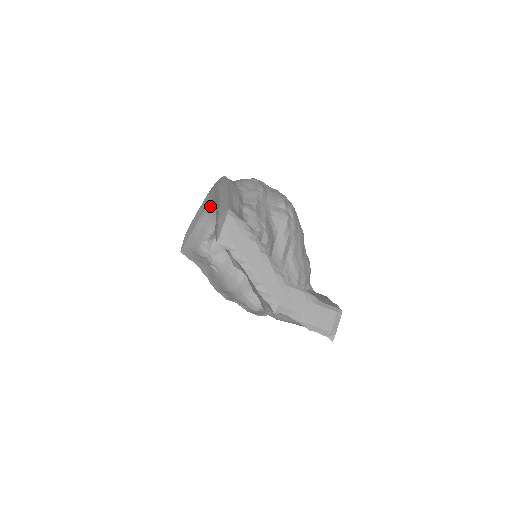
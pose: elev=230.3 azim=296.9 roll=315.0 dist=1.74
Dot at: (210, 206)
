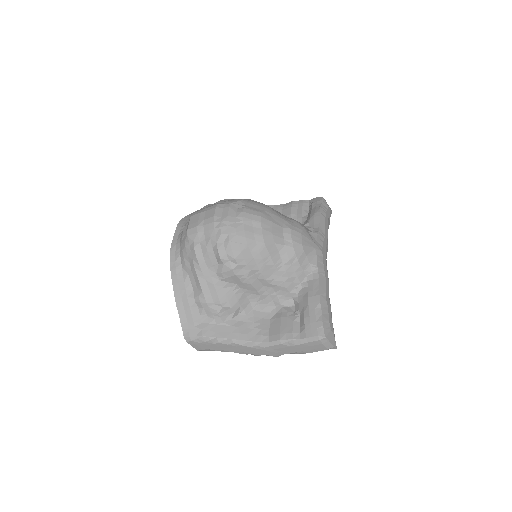
Dot at: occluded
